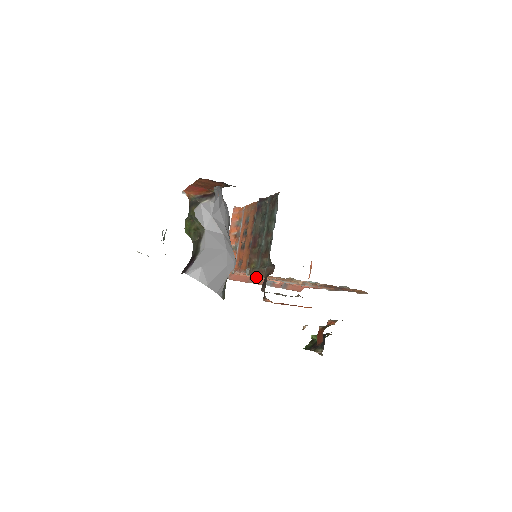
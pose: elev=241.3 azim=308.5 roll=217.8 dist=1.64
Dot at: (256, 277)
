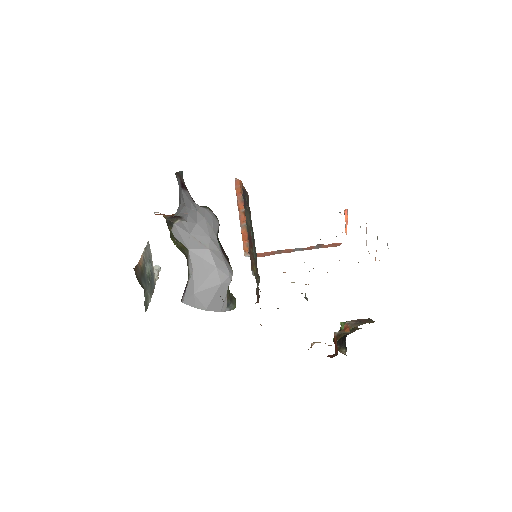
Dot at: occluded
